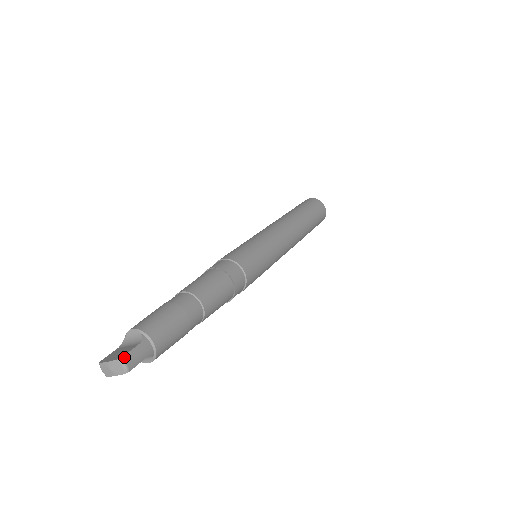
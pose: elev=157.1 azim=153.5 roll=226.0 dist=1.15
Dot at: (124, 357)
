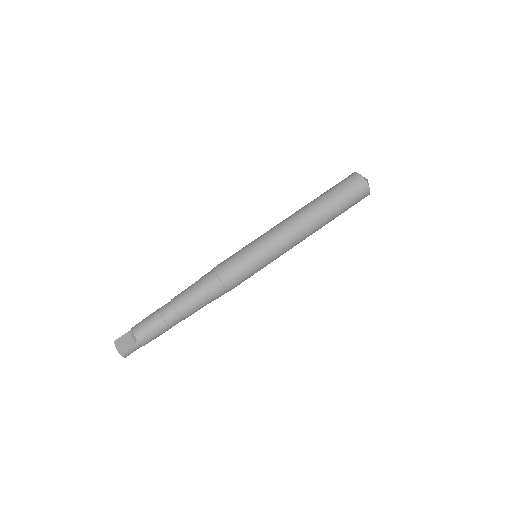
Dot at: (123, 354)
